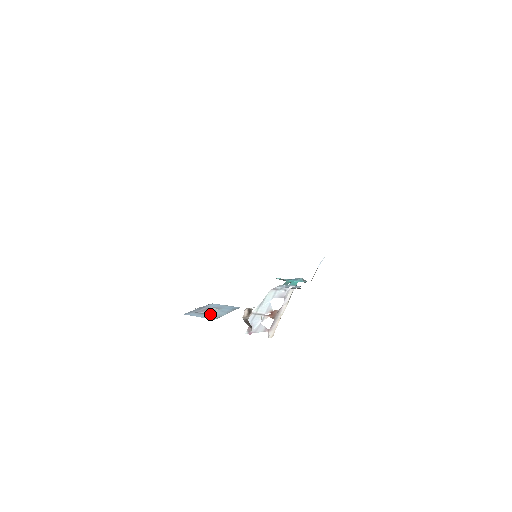
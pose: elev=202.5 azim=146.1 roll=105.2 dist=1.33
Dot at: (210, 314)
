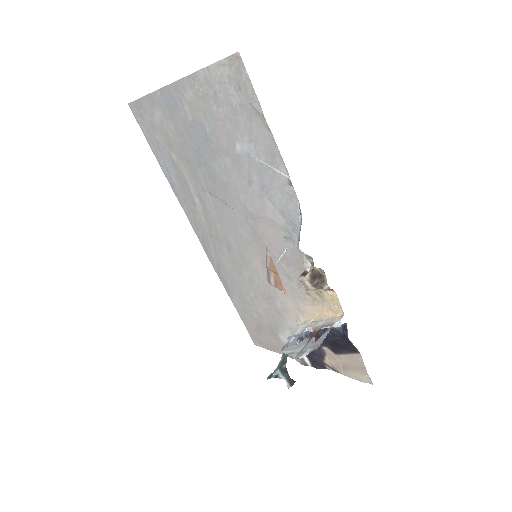
Dot at: occluded
